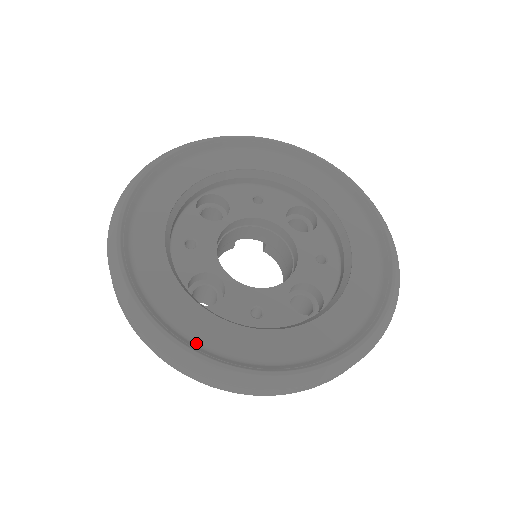
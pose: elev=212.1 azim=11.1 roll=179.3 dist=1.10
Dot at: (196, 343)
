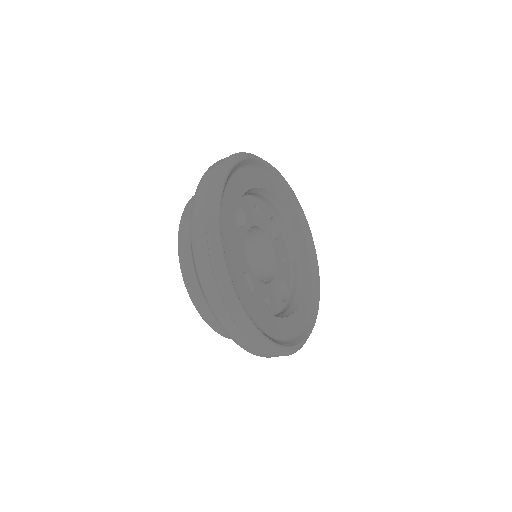
Dot at: (263, 331)
